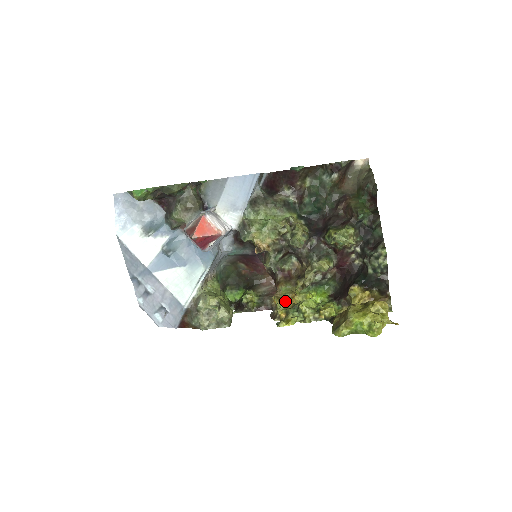
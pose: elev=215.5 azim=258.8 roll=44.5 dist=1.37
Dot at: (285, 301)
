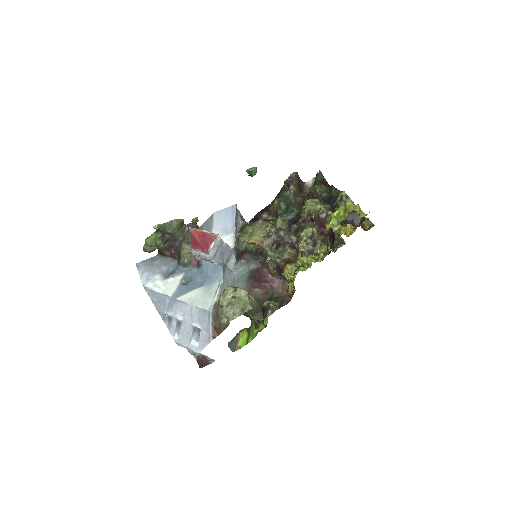
Dot at: (290, 267)
